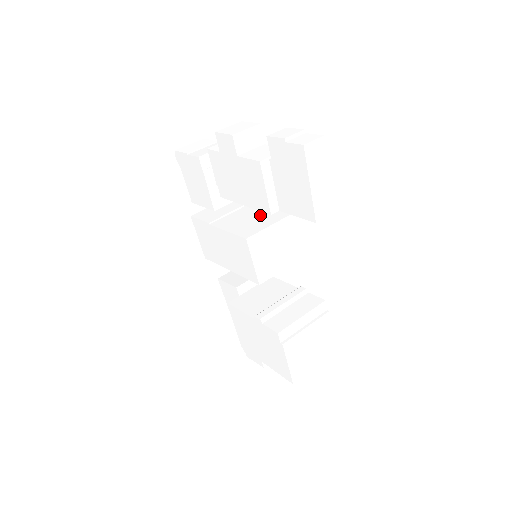
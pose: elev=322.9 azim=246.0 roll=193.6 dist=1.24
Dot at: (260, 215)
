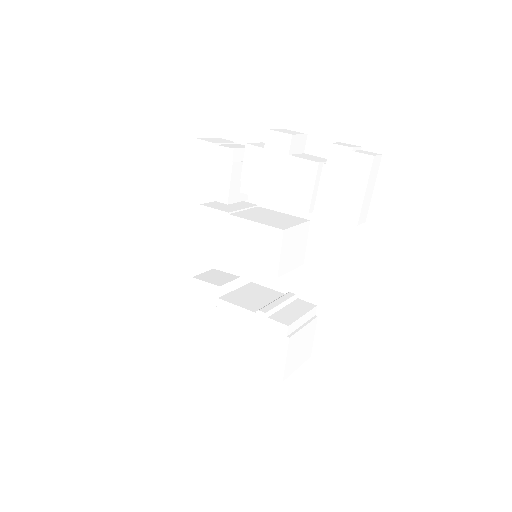
Dot at: (279, 216)
